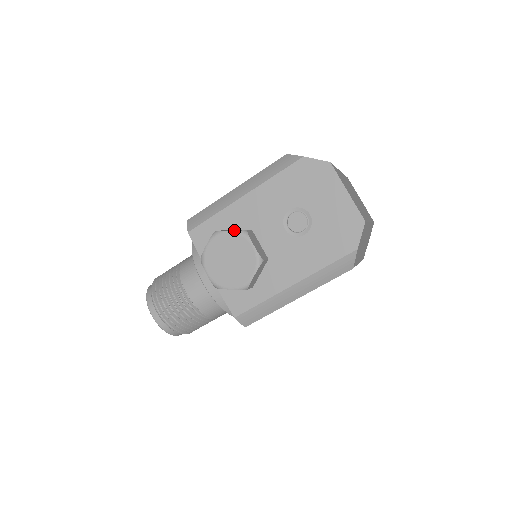
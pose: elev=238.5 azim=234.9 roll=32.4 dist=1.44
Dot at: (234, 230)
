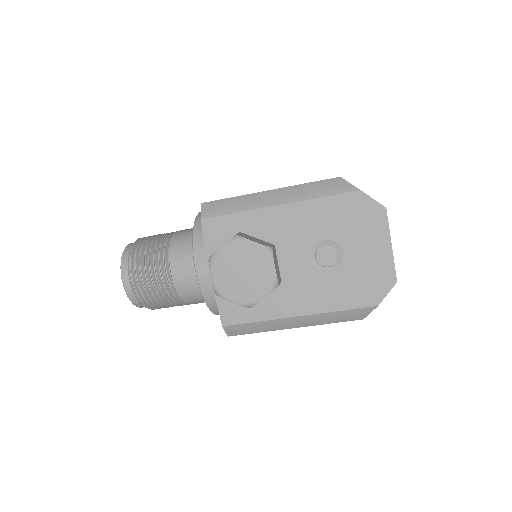
Dot at: (257, 240)
